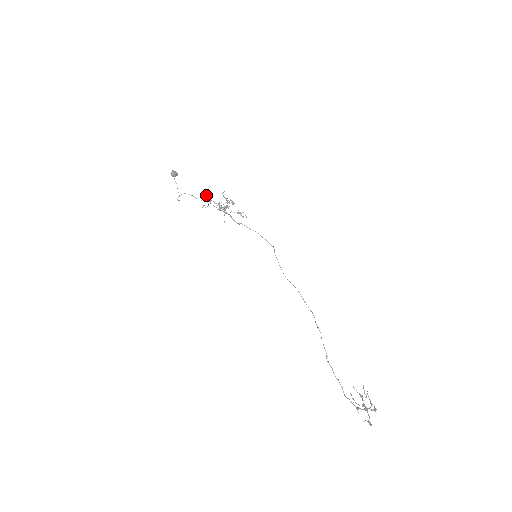
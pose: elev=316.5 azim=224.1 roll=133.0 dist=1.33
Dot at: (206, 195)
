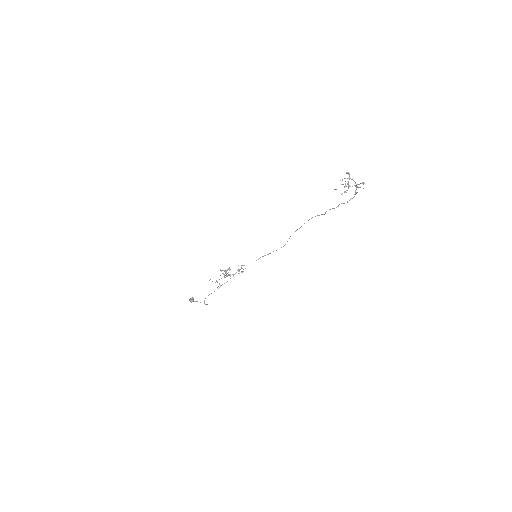
Dot at: occluded
